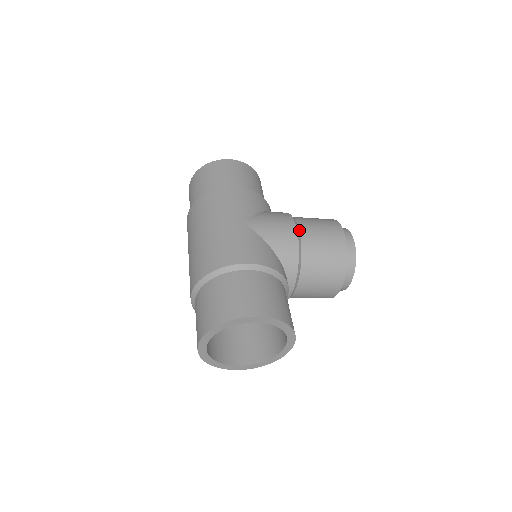
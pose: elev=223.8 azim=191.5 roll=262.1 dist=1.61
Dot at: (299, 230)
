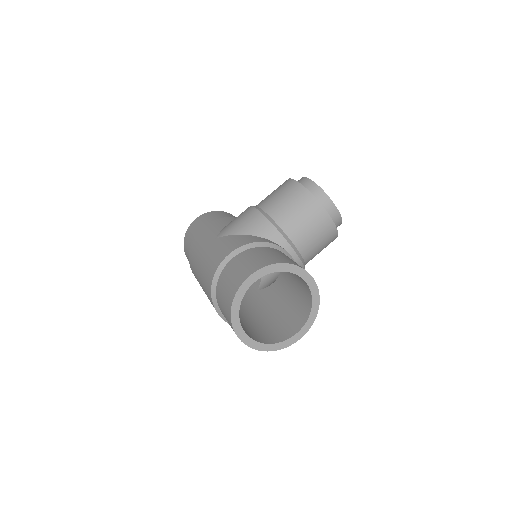
Dot at: (259, 208)
